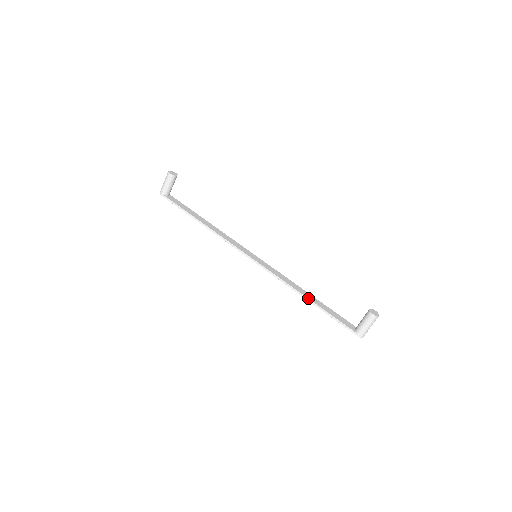
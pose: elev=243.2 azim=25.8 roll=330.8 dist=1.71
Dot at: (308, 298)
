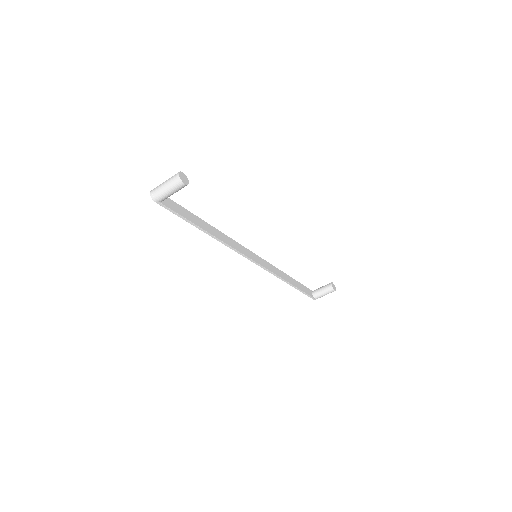
Dot at: (291, 284)
